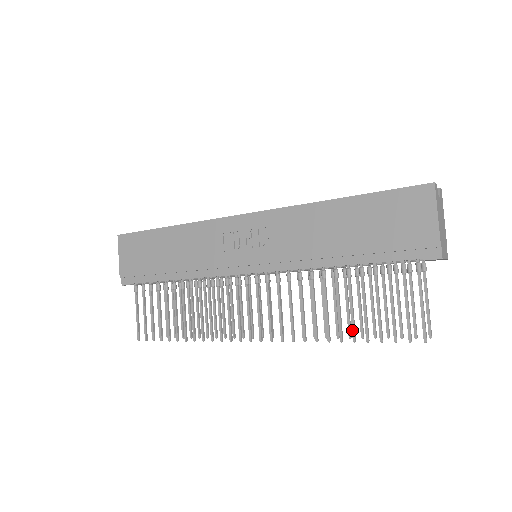
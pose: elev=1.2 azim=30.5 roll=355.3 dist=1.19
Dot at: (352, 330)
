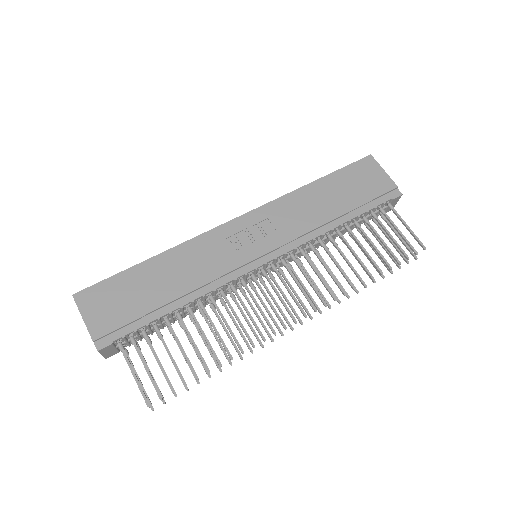
Dot at: (376, 266)
